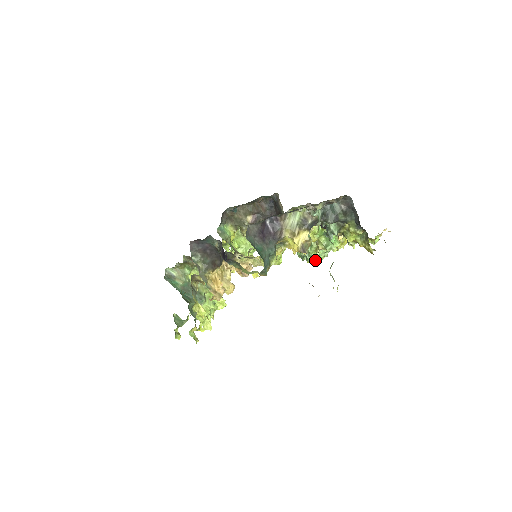
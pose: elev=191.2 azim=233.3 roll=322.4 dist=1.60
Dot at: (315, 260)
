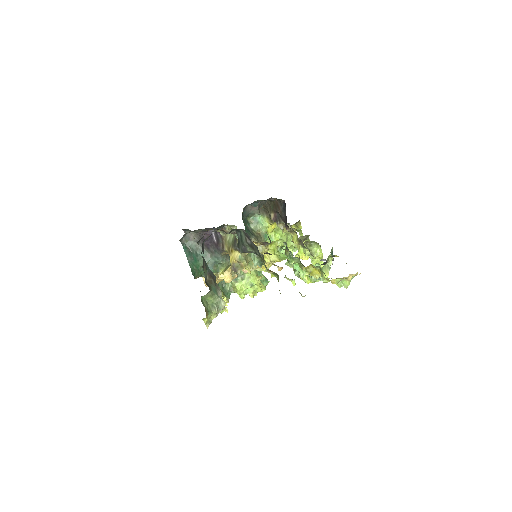
Dot at: (307, 279)
